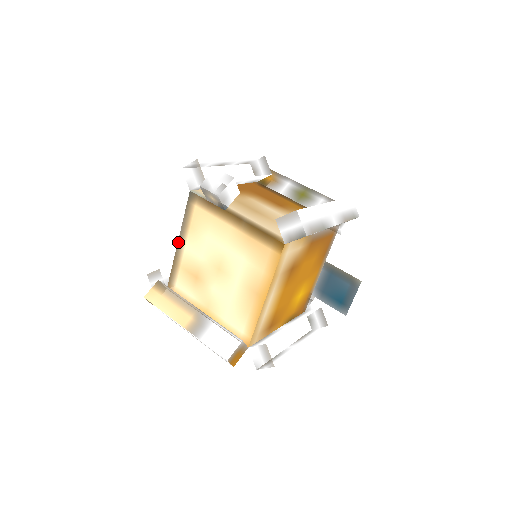
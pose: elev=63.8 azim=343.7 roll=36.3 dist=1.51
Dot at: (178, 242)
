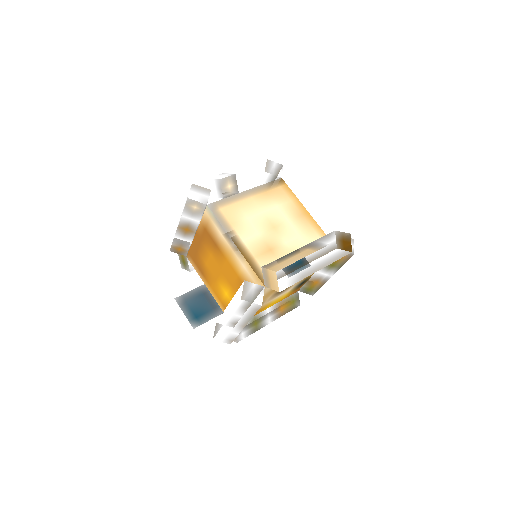
Dot at: (235, 244)
